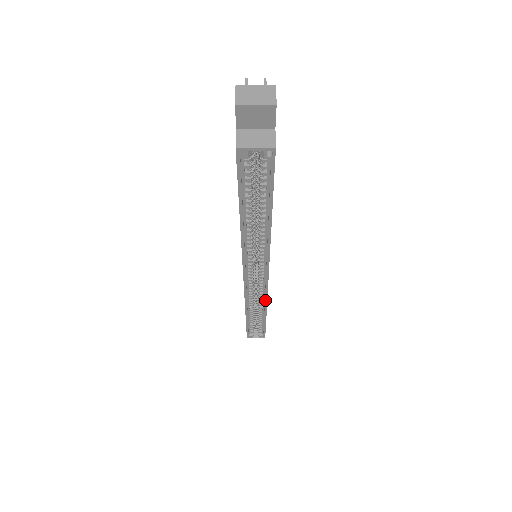
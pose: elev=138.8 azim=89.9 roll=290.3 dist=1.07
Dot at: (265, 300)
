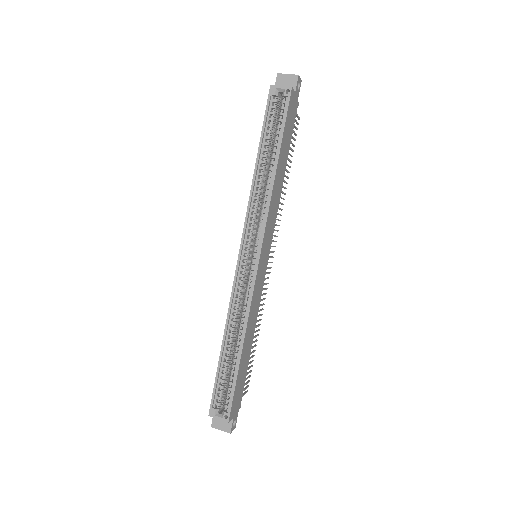
Dot at: (248, 306)
